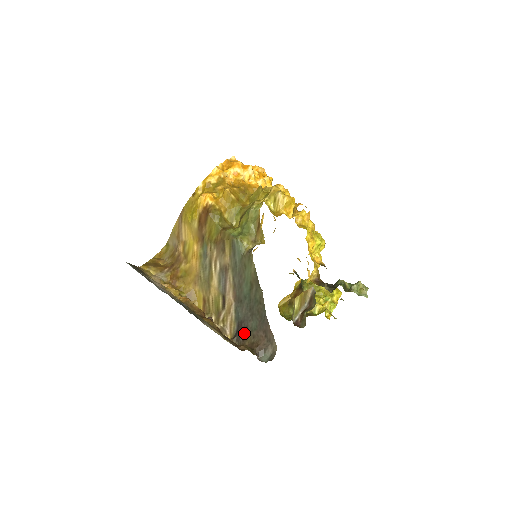
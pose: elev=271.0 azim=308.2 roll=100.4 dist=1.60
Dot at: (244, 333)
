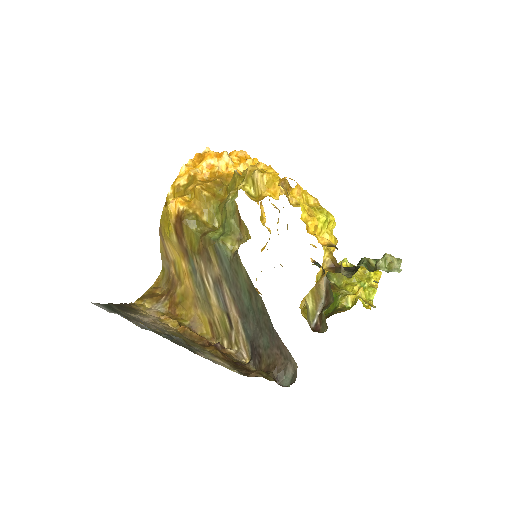
Dot at: (258, 354)
